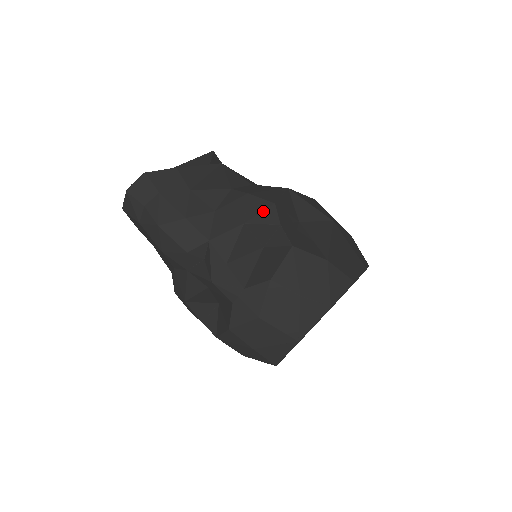
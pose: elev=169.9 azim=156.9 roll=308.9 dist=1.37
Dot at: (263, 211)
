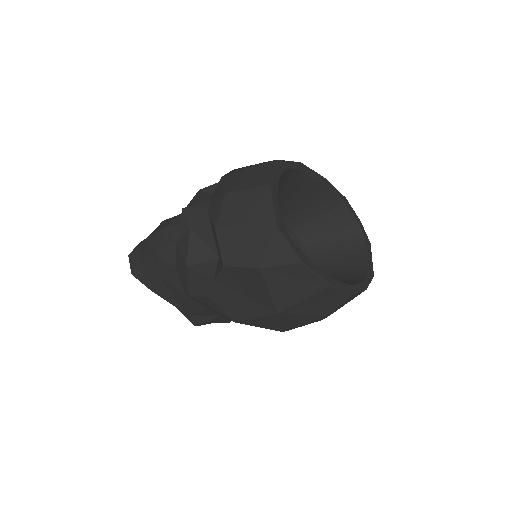
Dot at: occluded
